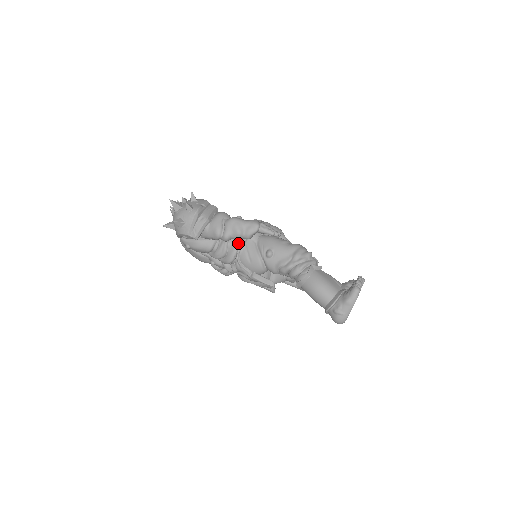
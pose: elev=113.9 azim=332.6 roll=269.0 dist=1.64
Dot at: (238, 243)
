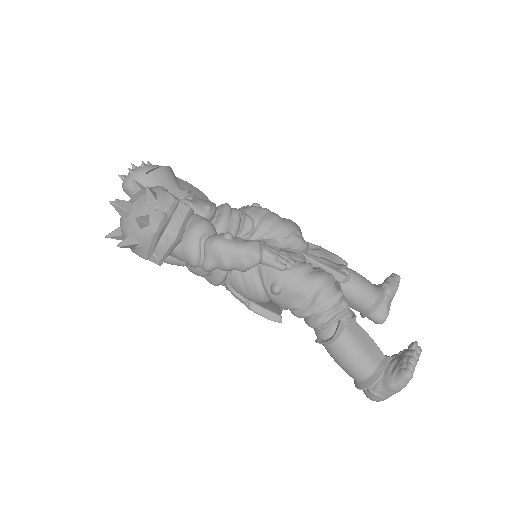
Dot at: occluded
